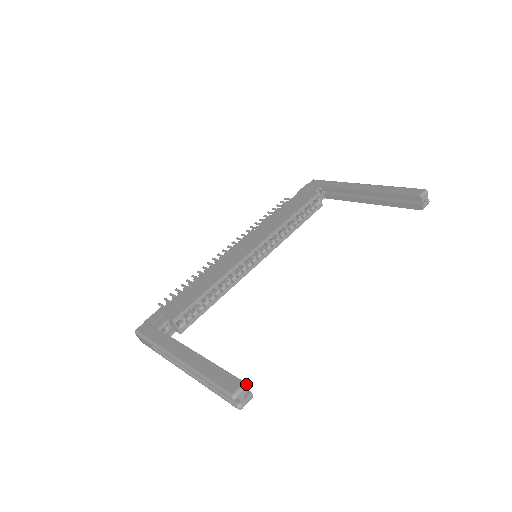
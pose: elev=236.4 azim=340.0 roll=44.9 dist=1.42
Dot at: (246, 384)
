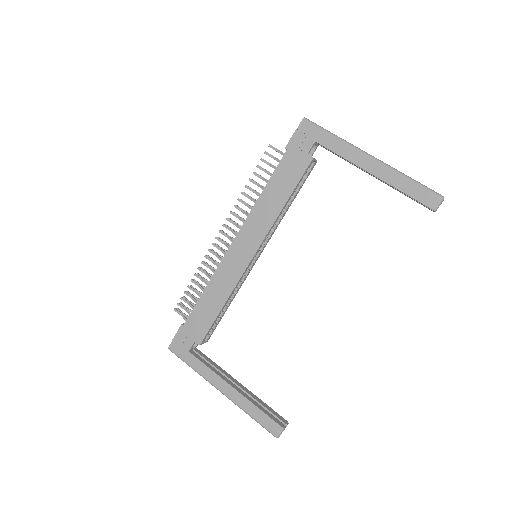
Dot at: (284, 429)
